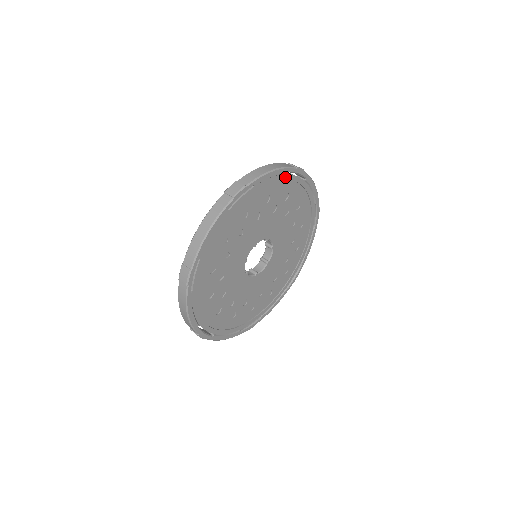
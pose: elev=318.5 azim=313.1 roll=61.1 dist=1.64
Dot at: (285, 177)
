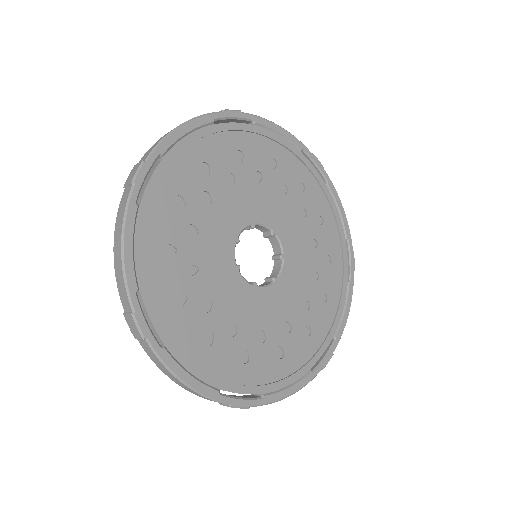
Dot at: (342, 237)
